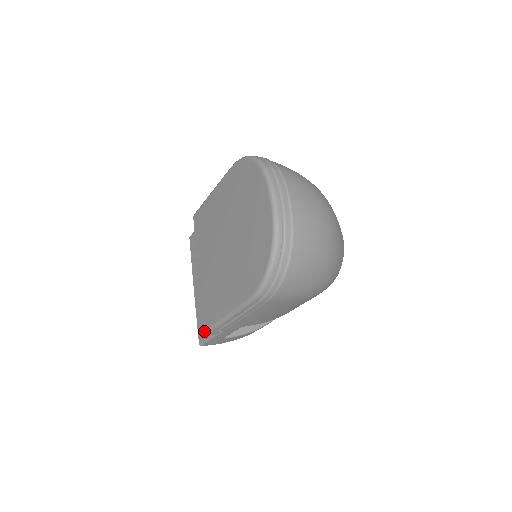
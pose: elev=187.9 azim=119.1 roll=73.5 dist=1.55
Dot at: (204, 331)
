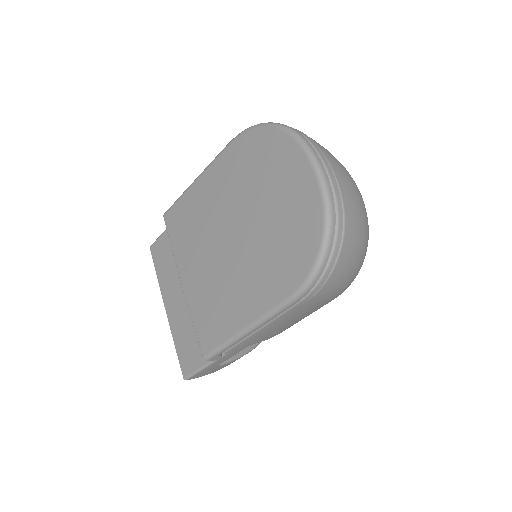
Dot at: (203, 357)
